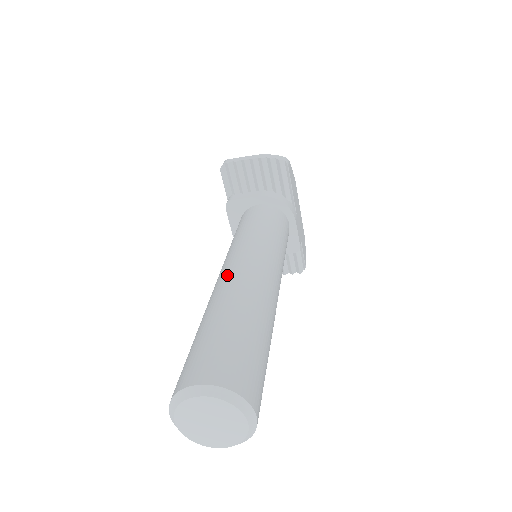
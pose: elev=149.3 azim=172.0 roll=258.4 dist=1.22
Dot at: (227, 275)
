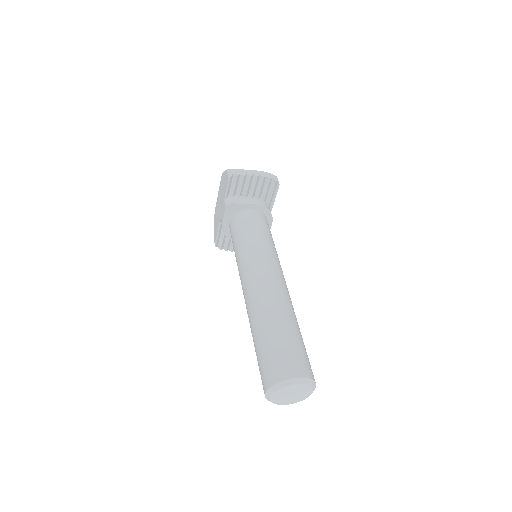
Dot at: (265, 286)
